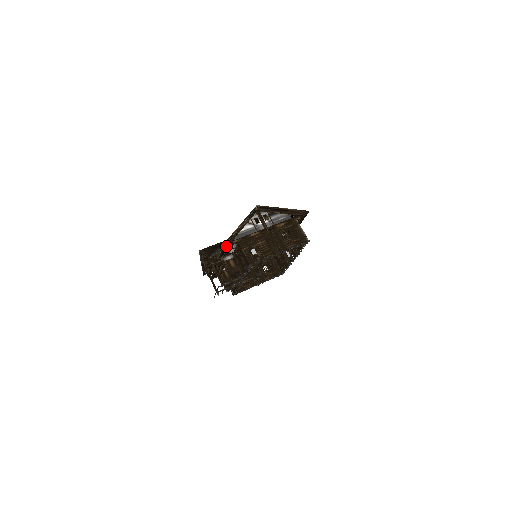
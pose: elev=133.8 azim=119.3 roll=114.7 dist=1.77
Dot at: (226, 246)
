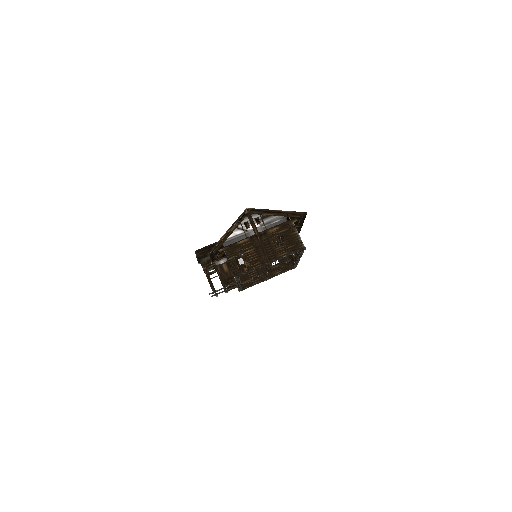
Dot at: occluded
